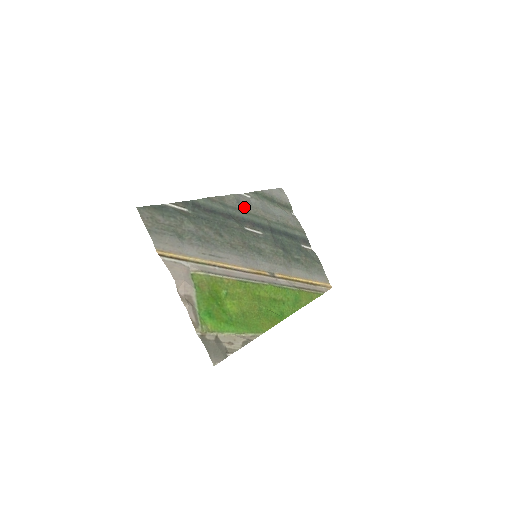
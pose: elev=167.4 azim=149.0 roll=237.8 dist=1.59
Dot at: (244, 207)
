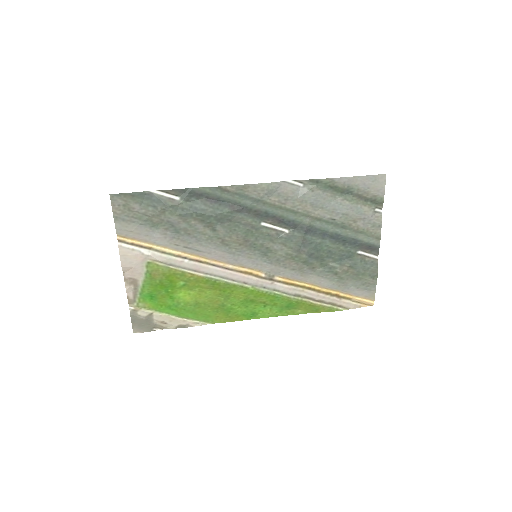
Dot at: (277, 199)
